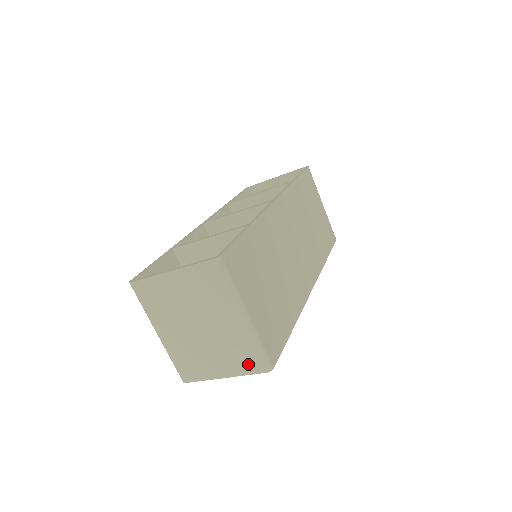
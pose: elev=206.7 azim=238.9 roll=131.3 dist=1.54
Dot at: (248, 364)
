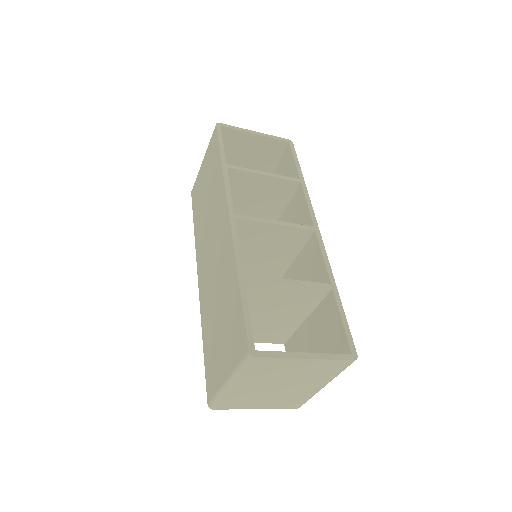
Dot at: (290, 405)
